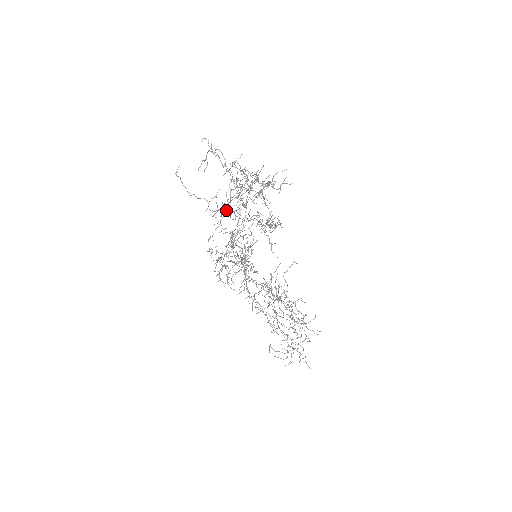
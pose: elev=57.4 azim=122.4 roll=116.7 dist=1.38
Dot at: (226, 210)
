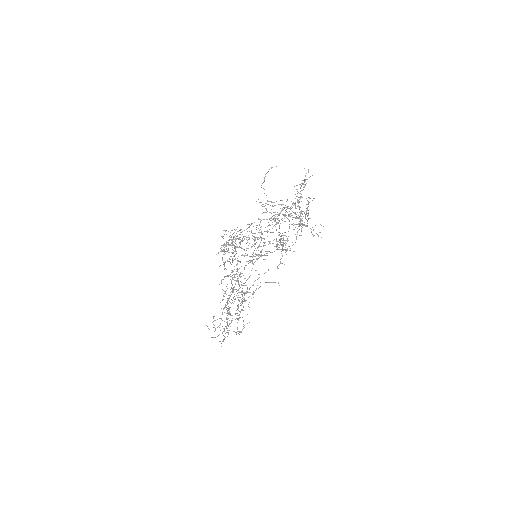
Dot at: (275, 218)
